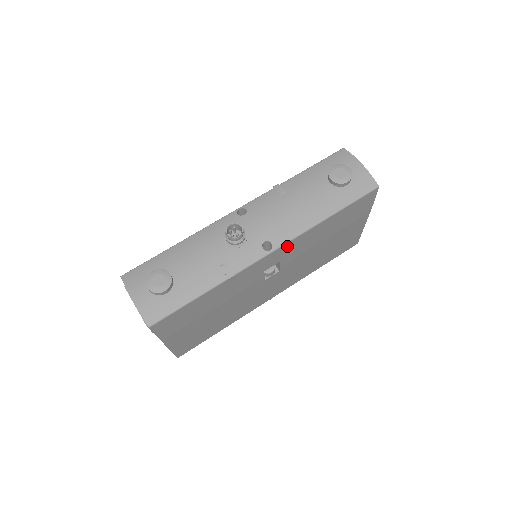
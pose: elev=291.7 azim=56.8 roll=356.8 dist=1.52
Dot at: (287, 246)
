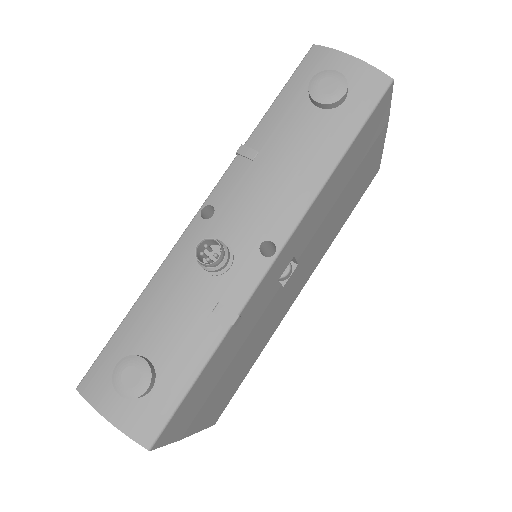
Dot at: (296, 233)
